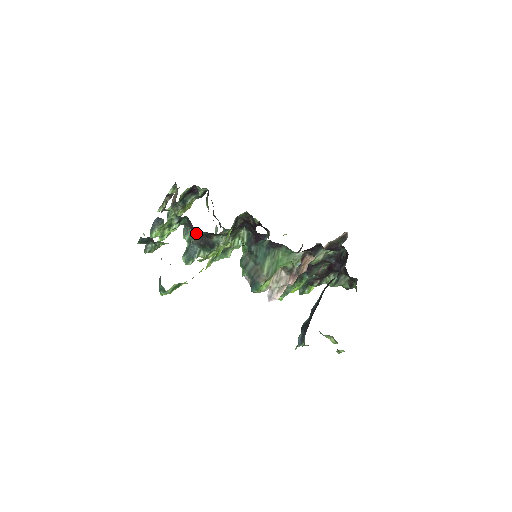
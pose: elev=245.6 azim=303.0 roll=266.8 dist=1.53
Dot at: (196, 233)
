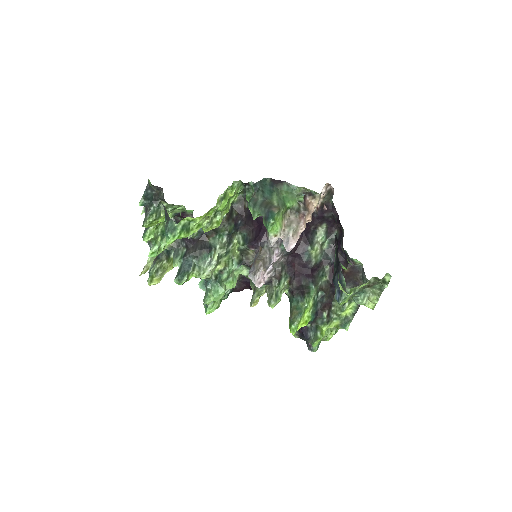
Dot at: occluded
